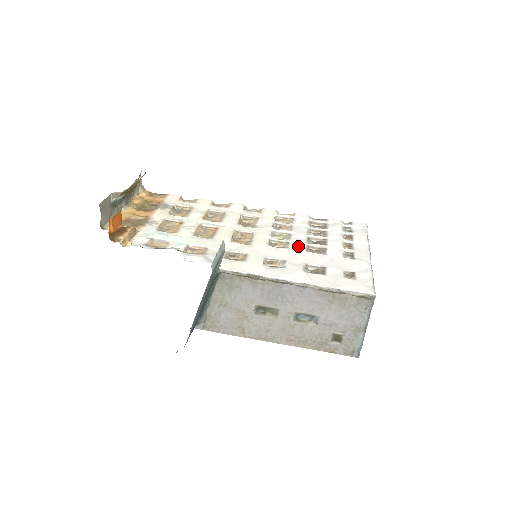
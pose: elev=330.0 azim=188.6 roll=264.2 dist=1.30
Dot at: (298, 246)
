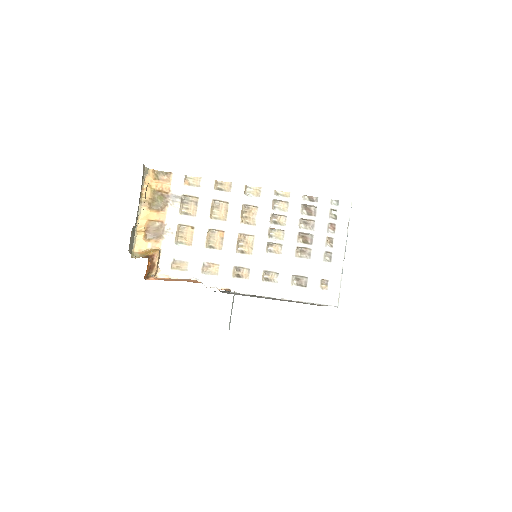
Dot at: (289, 250)
